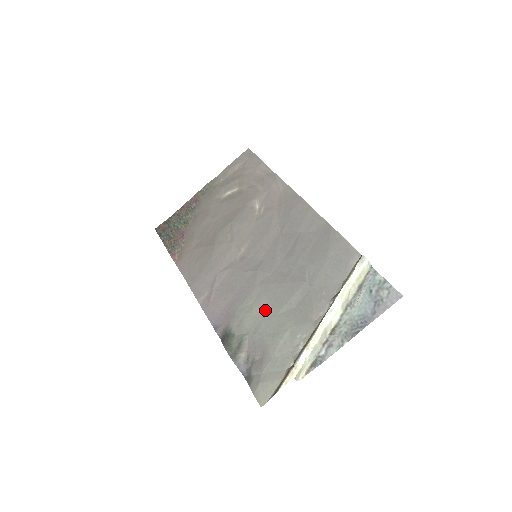
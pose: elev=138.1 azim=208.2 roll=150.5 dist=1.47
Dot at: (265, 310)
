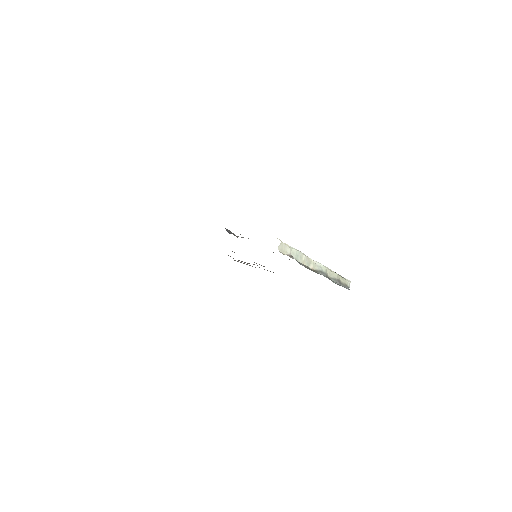
Dot at: occluded
